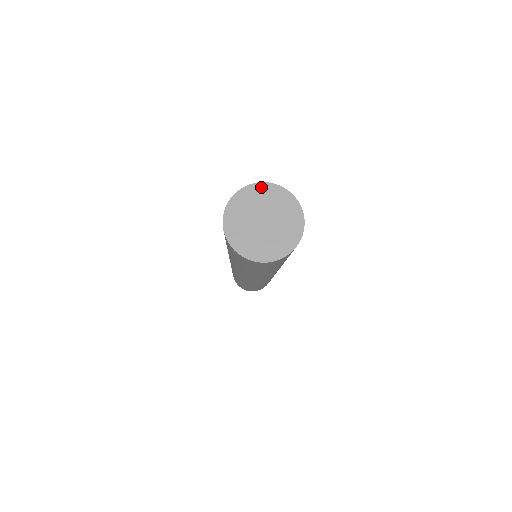
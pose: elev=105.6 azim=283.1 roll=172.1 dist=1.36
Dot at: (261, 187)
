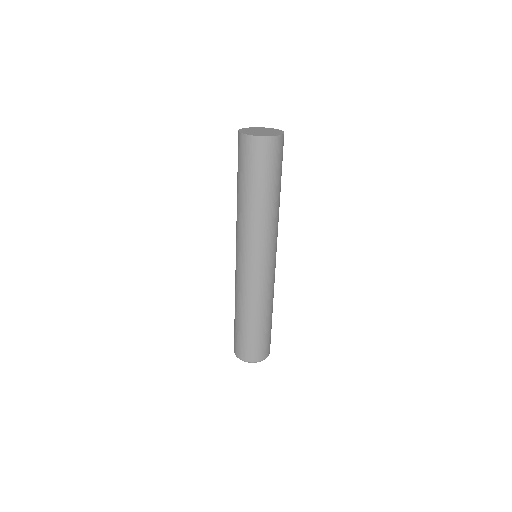
Dot at: (256, 128)
